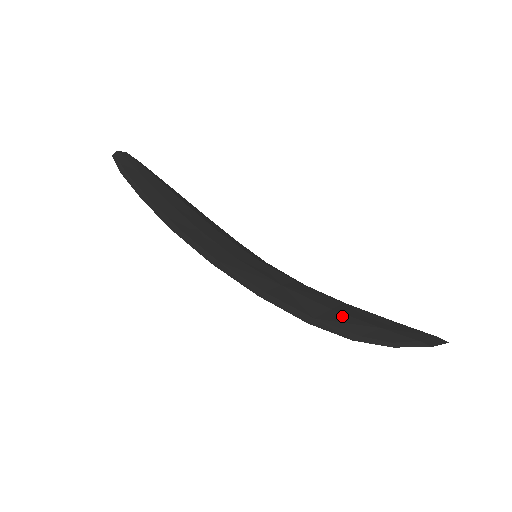
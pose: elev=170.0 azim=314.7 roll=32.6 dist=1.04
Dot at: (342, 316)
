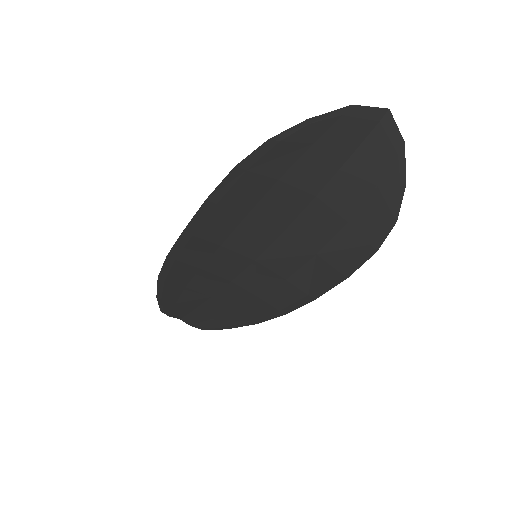
Dot at: (281, 165)
